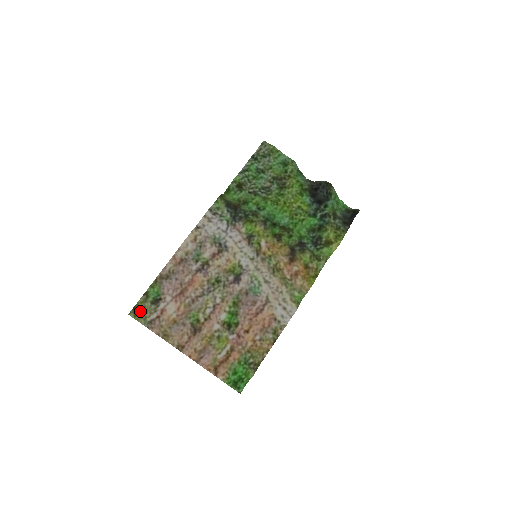
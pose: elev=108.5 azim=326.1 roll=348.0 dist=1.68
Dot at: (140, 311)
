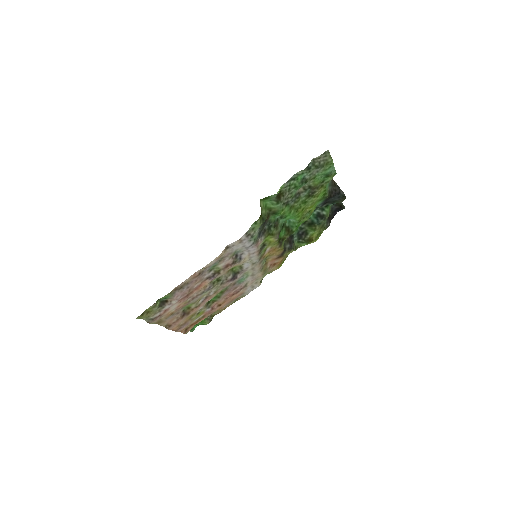
Dot at: (147, 314)
